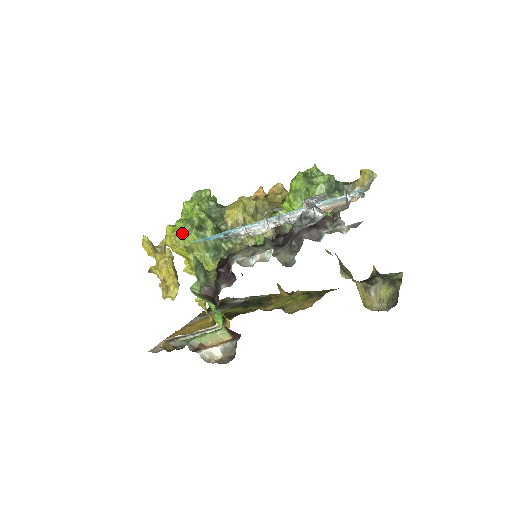
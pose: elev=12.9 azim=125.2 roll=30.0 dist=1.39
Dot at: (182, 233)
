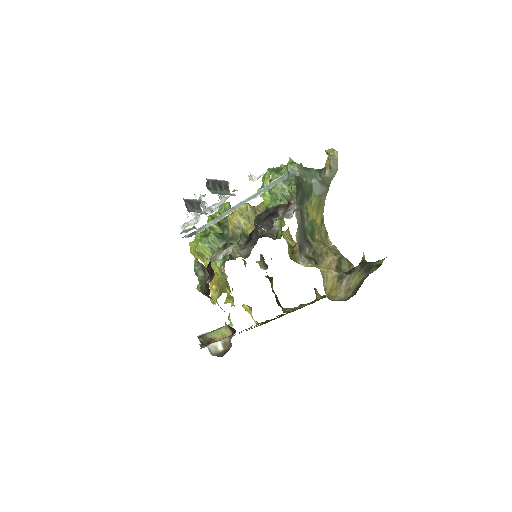
Dot at: (196, 241)
